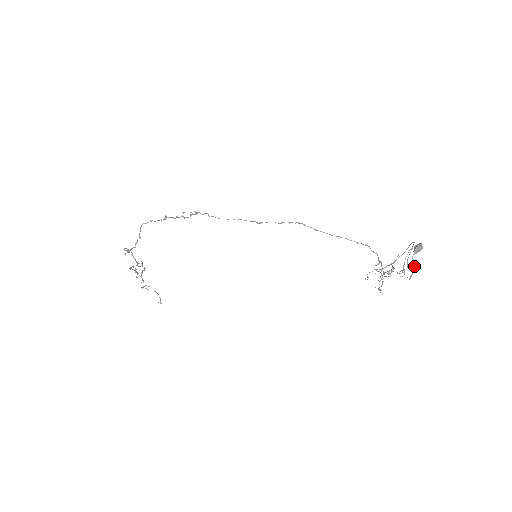
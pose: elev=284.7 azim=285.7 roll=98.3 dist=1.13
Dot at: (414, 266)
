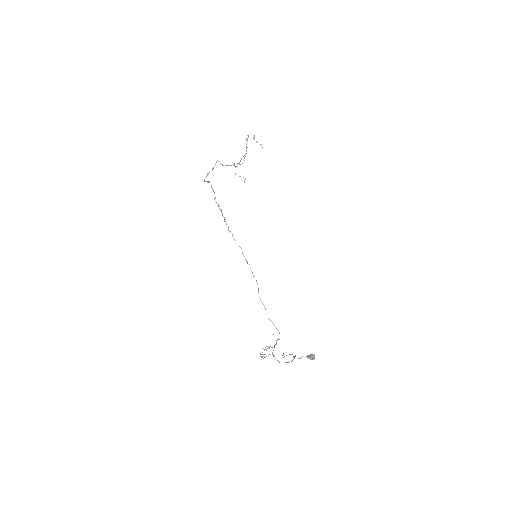
Dot at: (300, 358)
